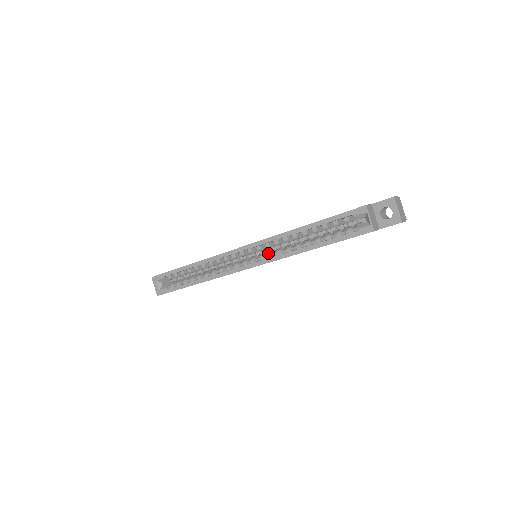
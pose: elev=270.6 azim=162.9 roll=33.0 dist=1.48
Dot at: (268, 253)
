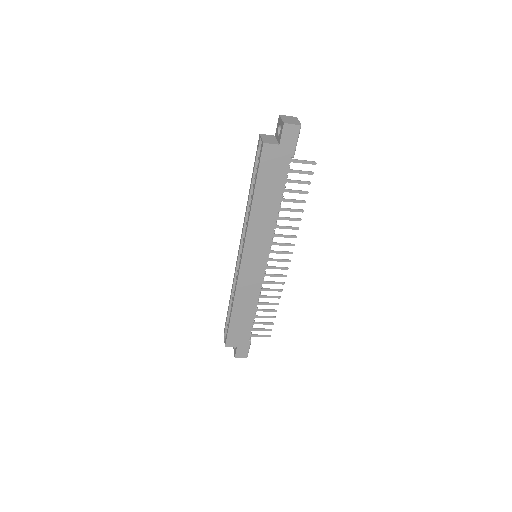
Dot at: occluded
